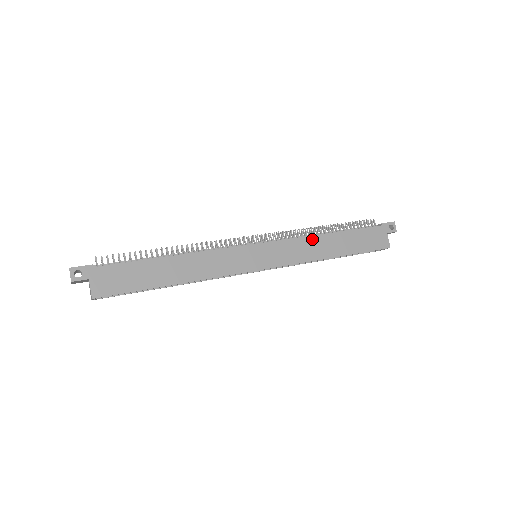
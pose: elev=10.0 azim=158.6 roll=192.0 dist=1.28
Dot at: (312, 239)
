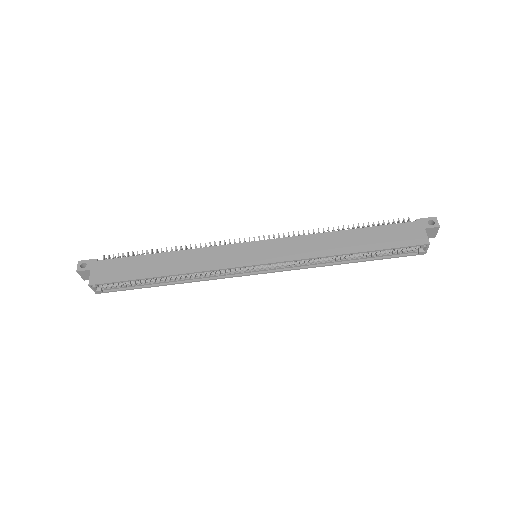
Dot at: (320, 236)
